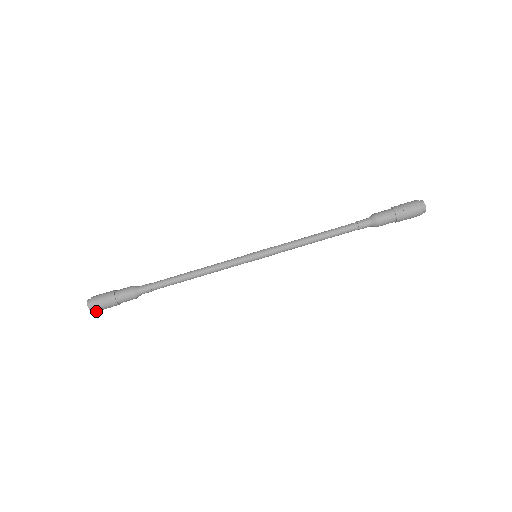
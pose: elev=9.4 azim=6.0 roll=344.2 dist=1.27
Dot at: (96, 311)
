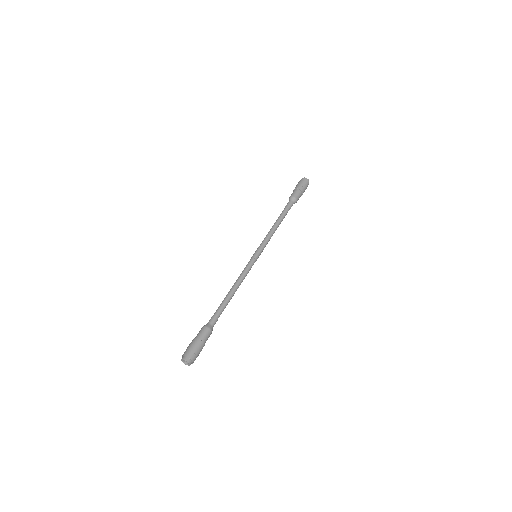
Dot at: (193, 362)
